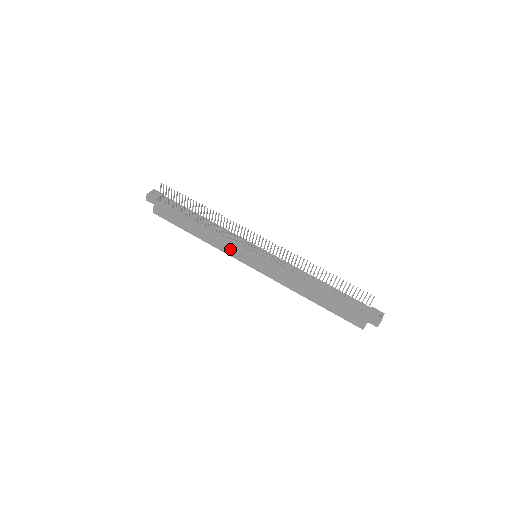
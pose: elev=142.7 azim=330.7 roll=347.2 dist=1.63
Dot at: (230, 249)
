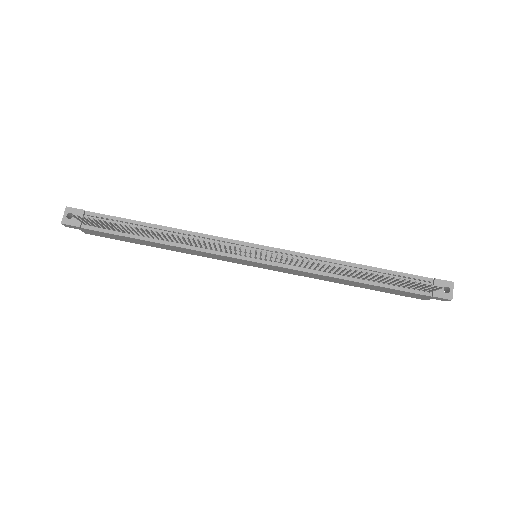
Dot at: (217, 257)
